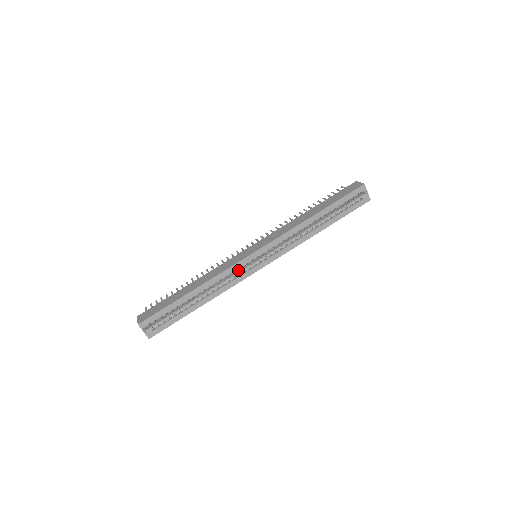
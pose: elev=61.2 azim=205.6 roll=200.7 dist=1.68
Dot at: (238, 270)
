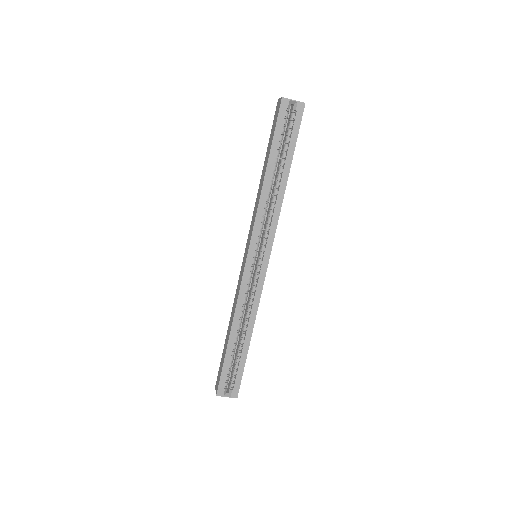
Dot at: (252, 282)
